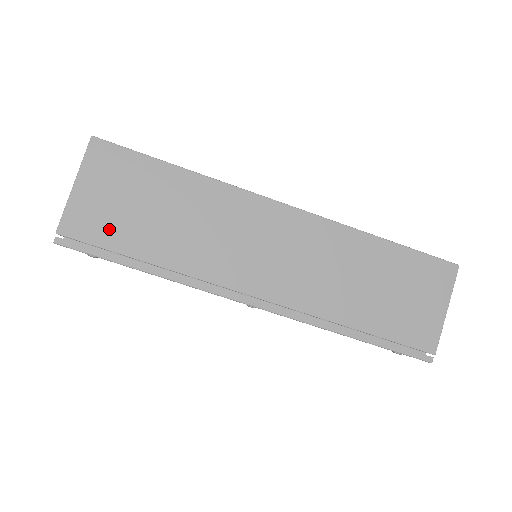
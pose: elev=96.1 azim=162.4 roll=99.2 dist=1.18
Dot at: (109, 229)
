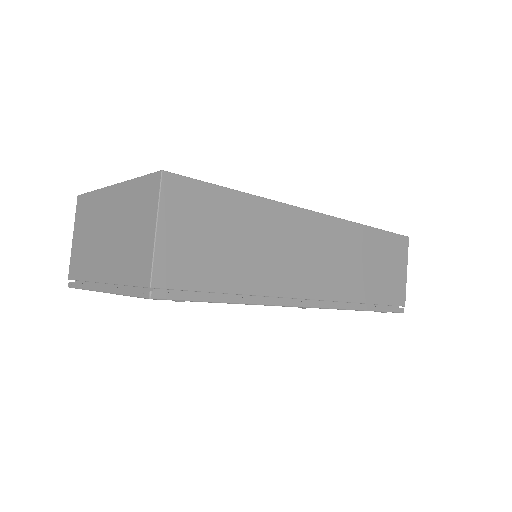
Dot at: (197, 269)
